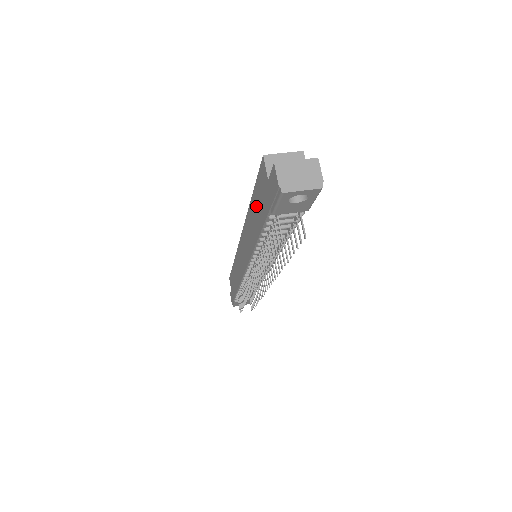
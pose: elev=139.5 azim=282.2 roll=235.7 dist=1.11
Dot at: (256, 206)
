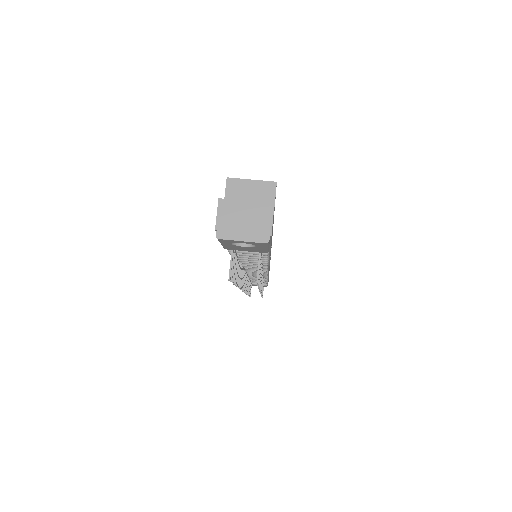
Dot at: occluded
